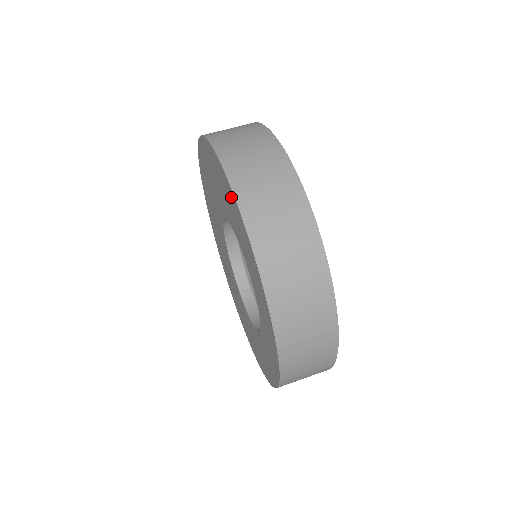
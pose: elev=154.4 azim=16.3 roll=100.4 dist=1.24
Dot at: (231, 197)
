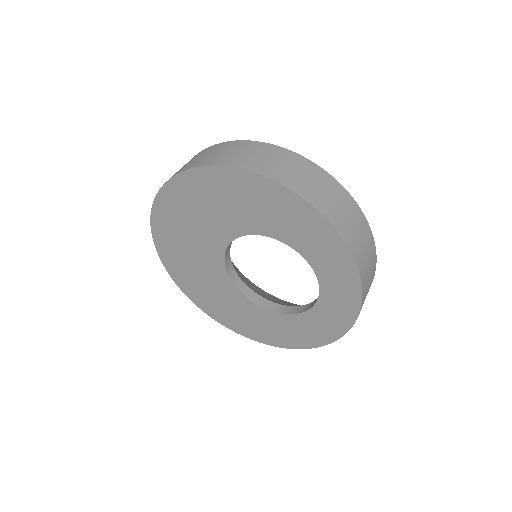
Dot at: (310, 217)
